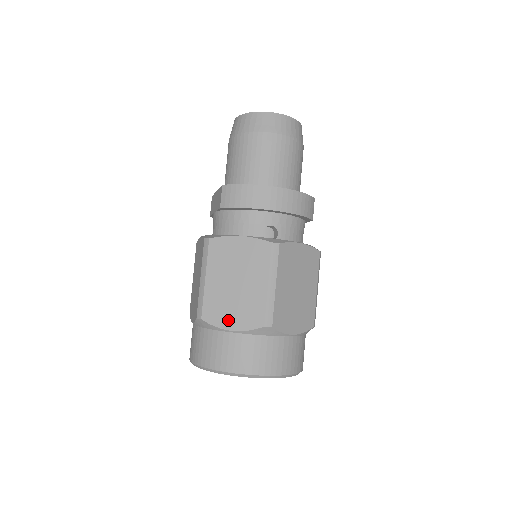
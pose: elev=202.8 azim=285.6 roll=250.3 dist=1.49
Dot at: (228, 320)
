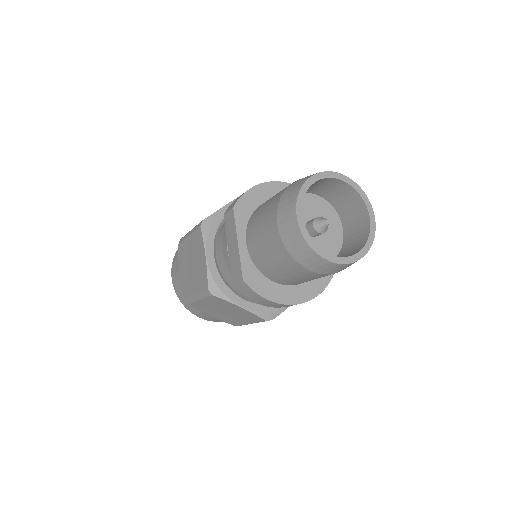
Dot at: (210, 314)
